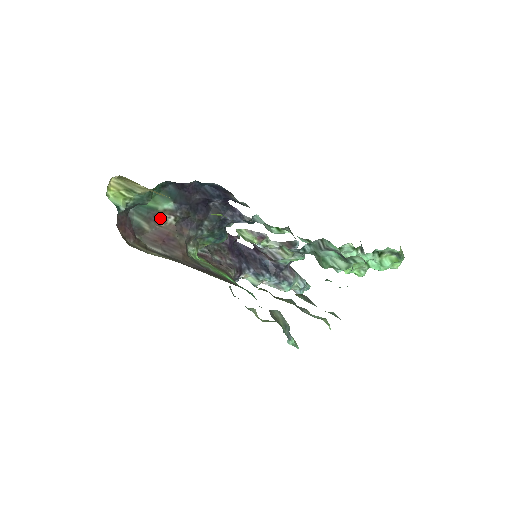
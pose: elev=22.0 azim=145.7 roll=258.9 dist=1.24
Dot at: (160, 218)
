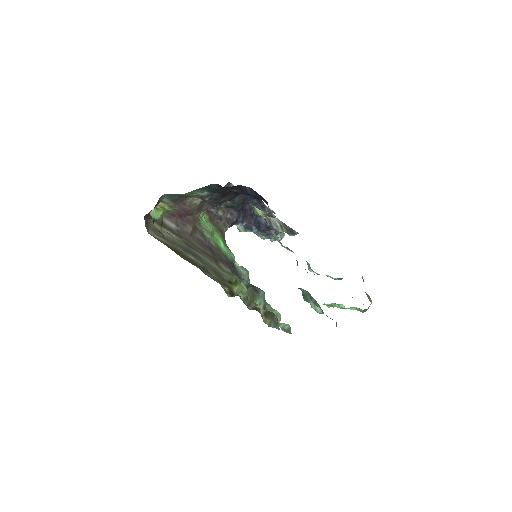
Dot at: (188, 199)
